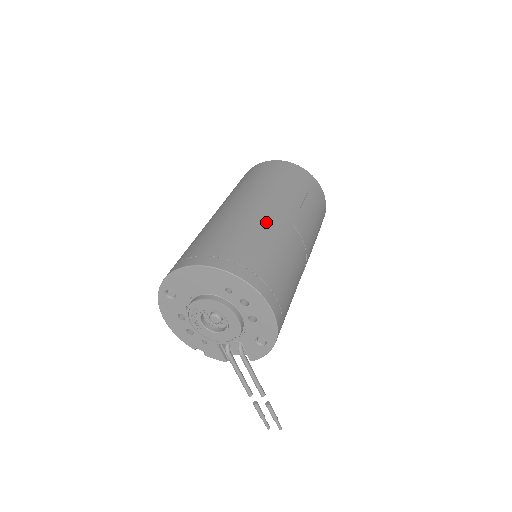
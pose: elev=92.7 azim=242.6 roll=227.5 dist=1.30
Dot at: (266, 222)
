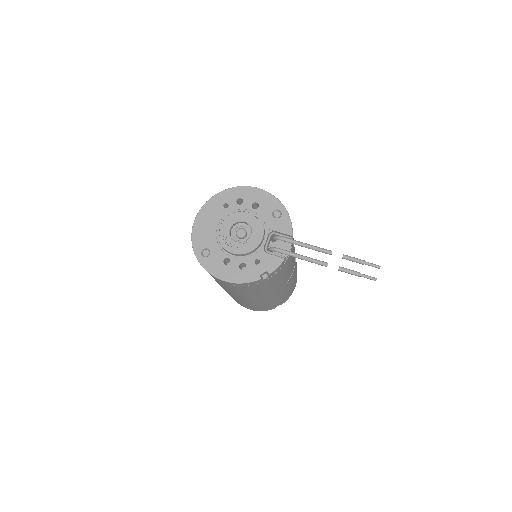
Dot at: occluded
